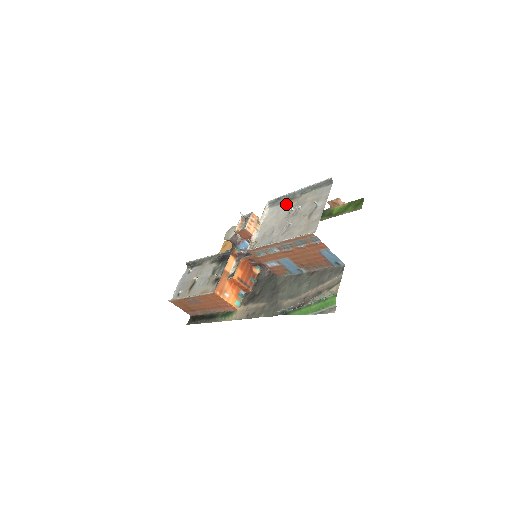
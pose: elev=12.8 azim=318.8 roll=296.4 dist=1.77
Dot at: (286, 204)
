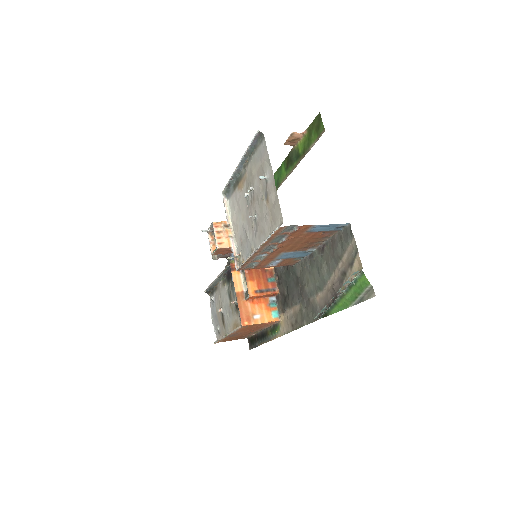
Dot at: (239, 189)
